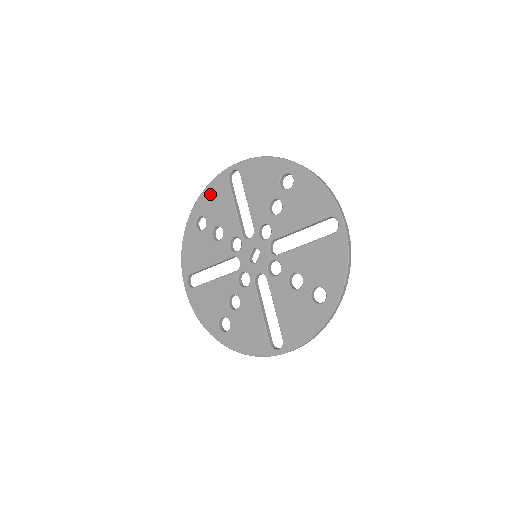
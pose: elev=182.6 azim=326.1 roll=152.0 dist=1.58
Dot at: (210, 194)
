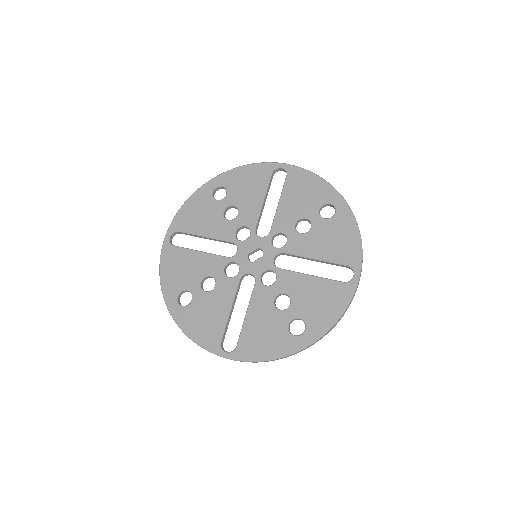
Dot at: (246, 174)
